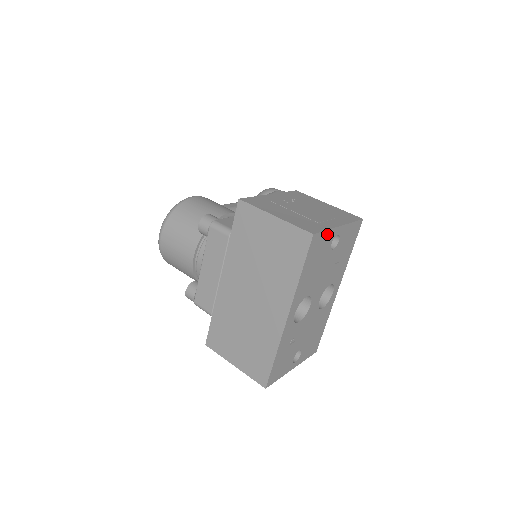
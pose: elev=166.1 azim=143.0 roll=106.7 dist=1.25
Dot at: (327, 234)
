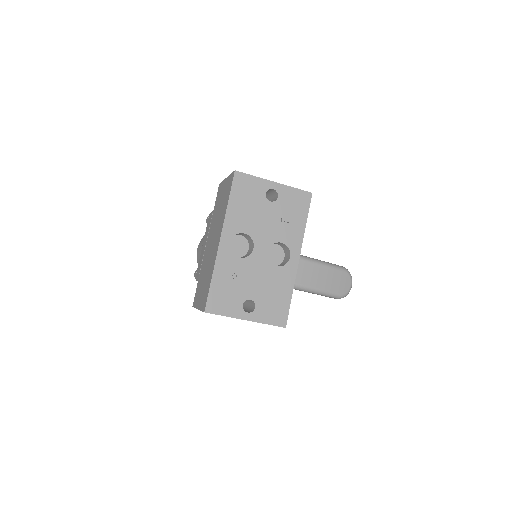
Dot at: (256, 180)
